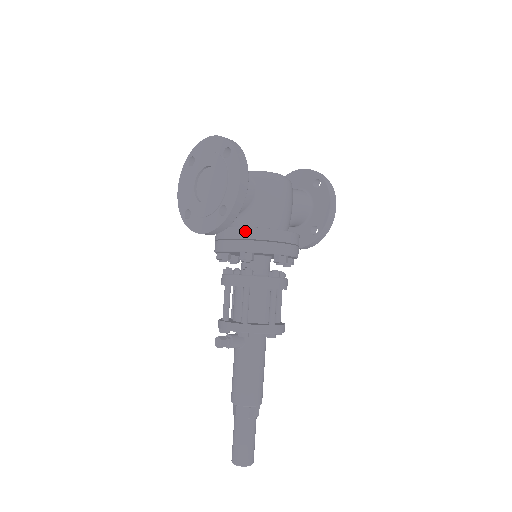
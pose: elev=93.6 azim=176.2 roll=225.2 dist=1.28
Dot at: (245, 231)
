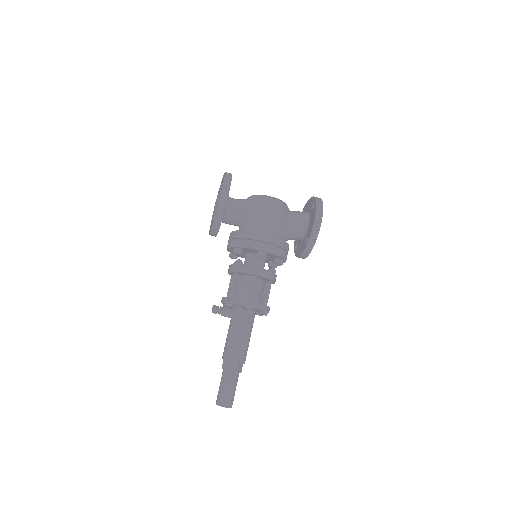
Dot at: (236, 233)
